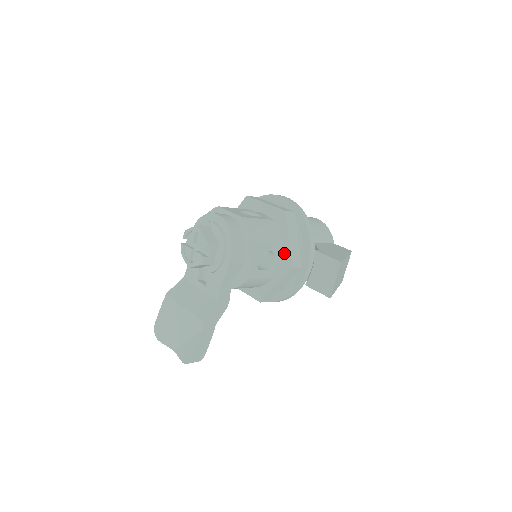
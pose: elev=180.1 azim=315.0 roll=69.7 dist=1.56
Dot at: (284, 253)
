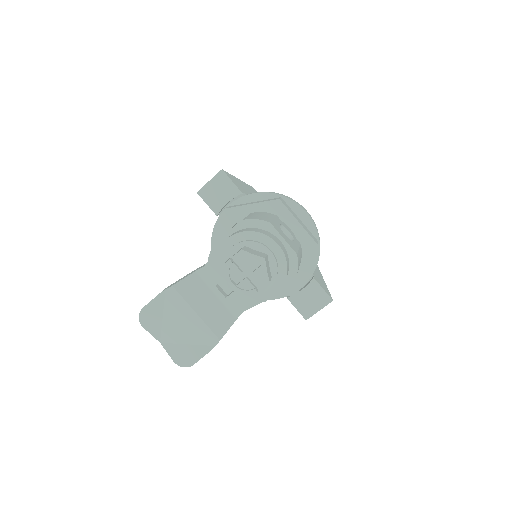
Dot at: (296, 278)
